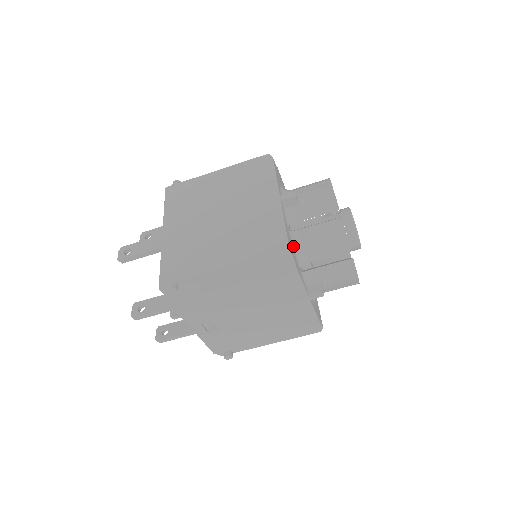
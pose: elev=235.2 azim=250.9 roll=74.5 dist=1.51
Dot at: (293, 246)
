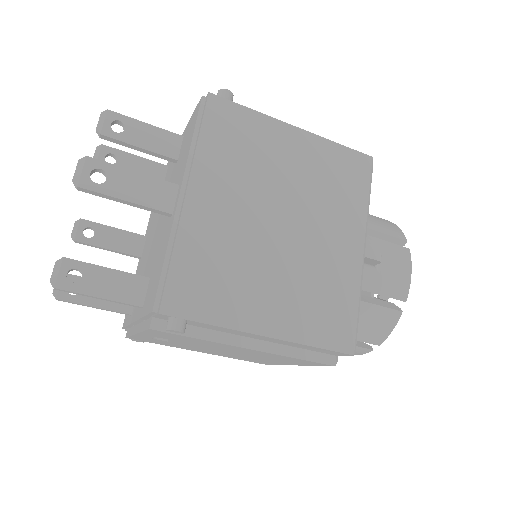
Dot at: occluded
